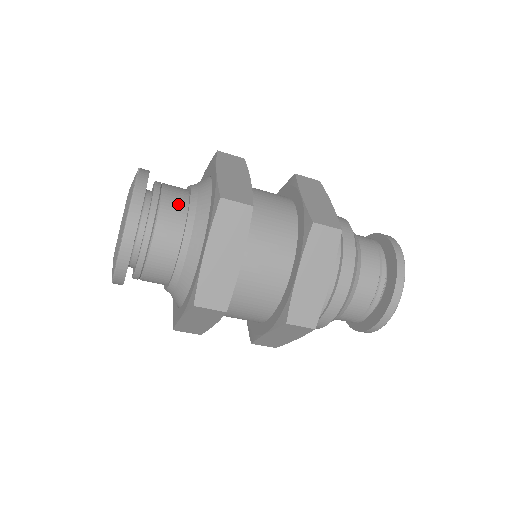
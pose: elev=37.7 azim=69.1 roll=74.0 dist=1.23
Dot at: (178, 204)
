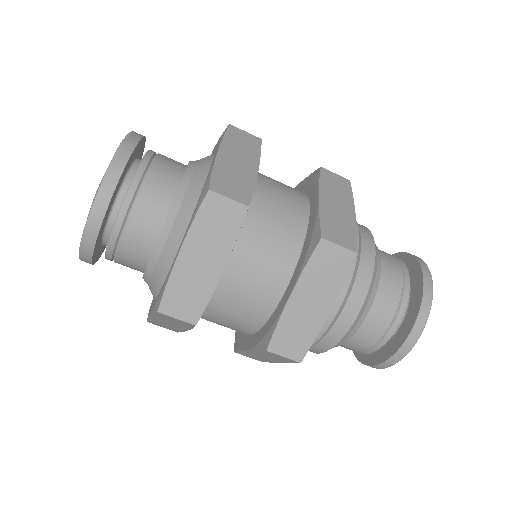
Dot at: (166, 184)
